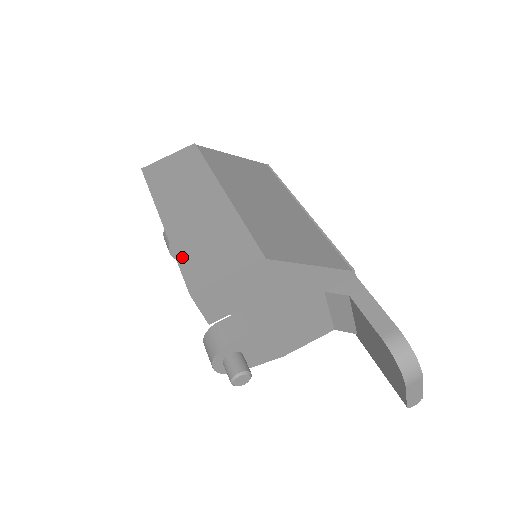
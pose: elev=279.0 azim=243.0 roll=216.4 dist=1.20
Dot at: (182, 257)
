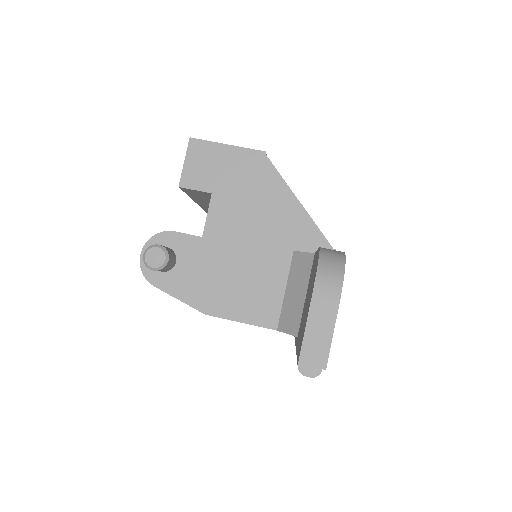
Dot at: occluded
